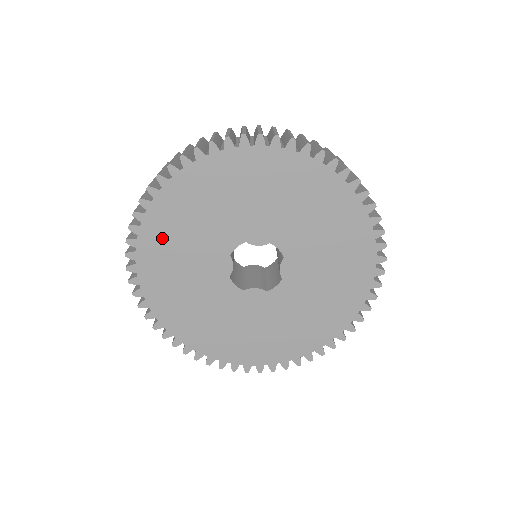
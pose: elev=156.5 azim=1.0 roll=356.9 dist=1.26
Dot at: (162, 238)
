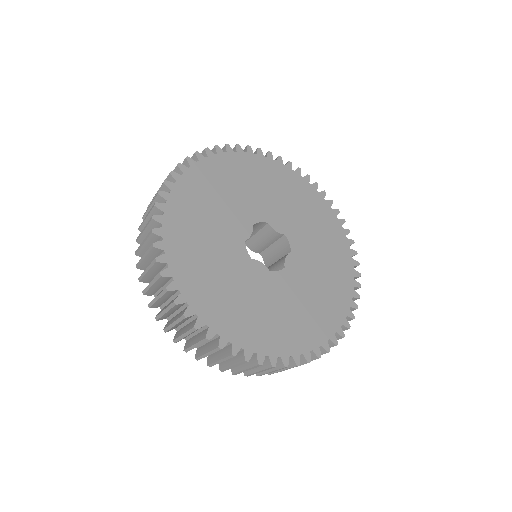
Dot at: (208, 180)
